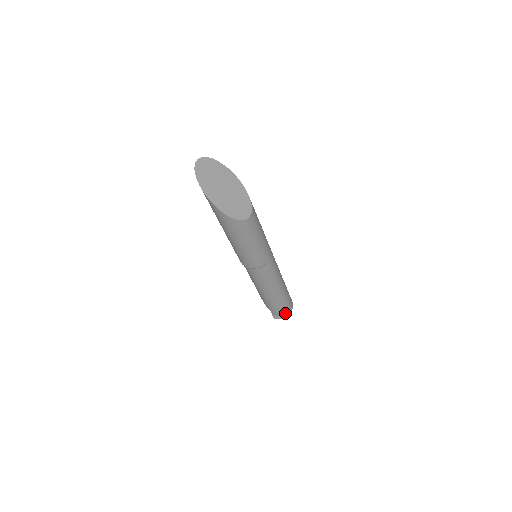
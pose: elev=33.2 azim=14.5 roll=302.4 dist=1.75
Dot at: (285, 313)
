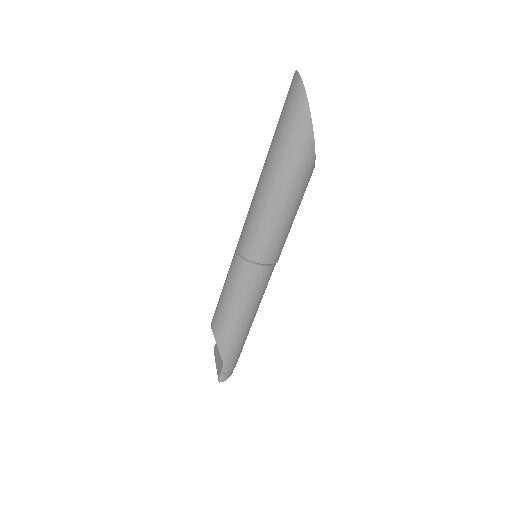
Dot at: (235, 366)
